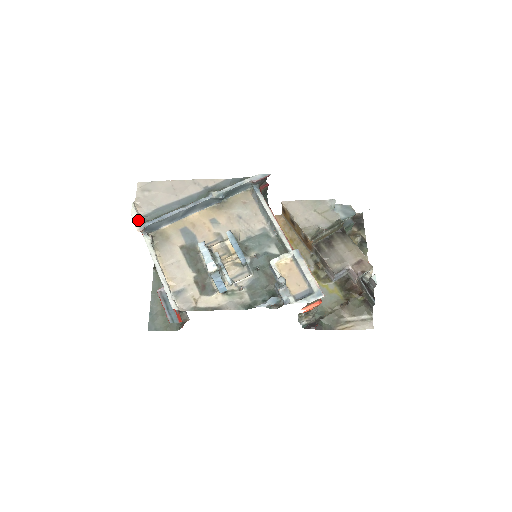
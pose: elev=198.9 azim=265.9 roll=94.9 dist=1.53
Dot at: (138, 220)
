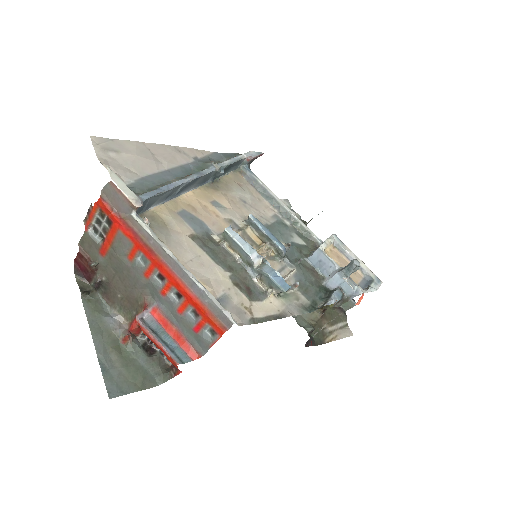
Dot at: (128, 189)
